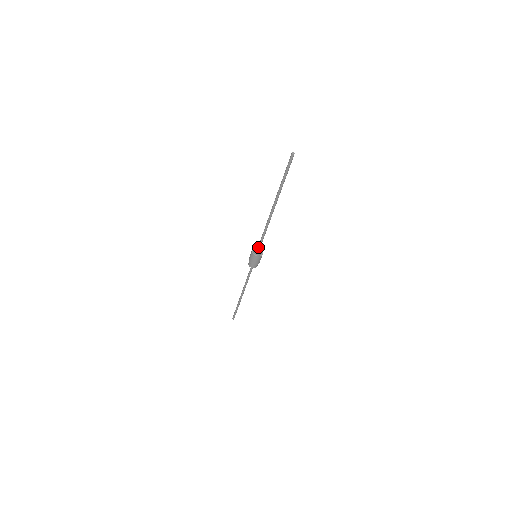
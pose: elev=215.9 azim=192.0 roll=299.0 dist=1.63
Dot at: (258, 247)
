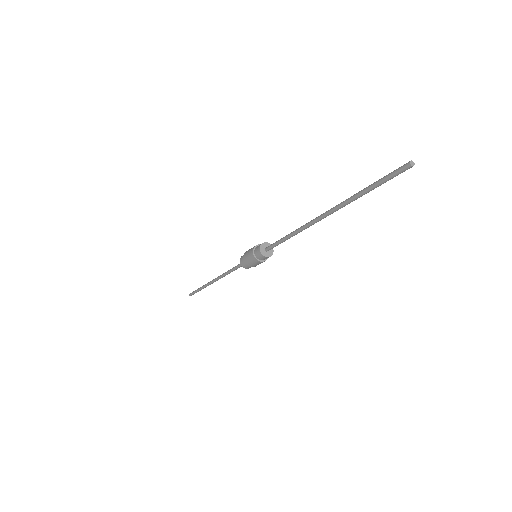
Dot at: (265, 250)
